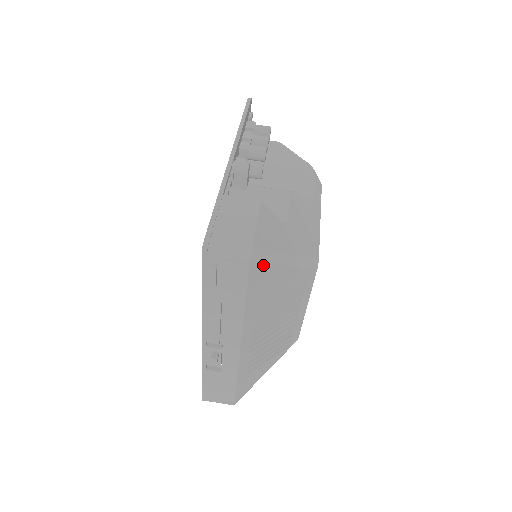
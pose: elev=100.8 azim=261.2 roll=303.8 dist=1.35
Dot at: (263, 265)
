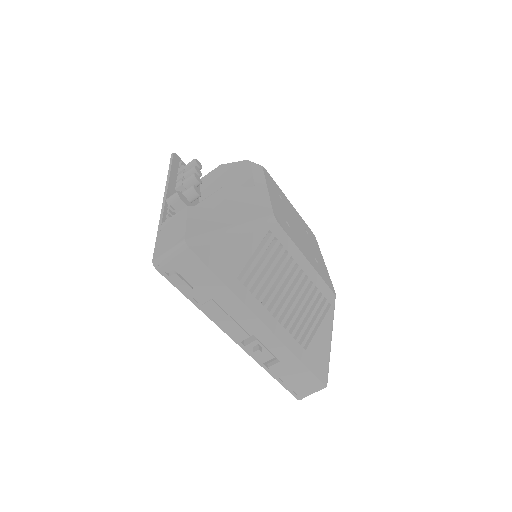
Dot at: (209, 246)
